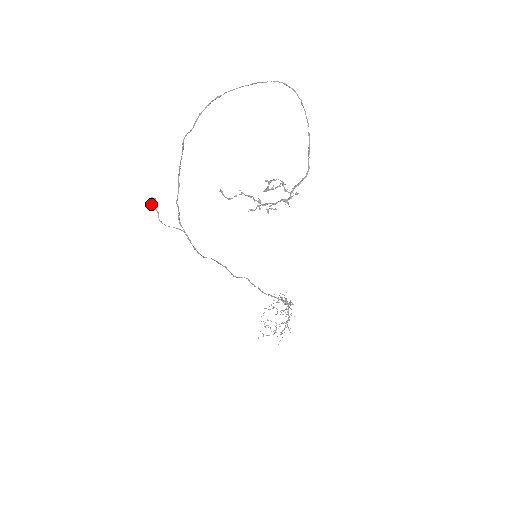
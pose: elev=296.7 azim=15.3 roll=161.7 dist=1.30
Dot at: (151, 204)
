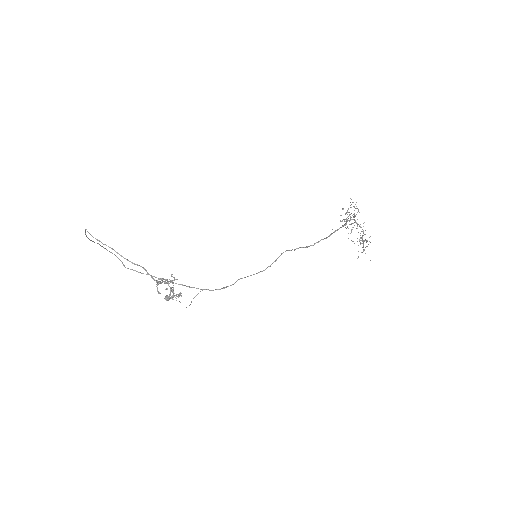
Dot at: occluded
